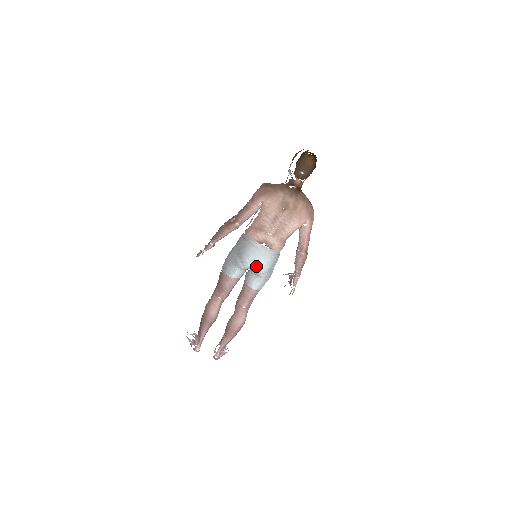
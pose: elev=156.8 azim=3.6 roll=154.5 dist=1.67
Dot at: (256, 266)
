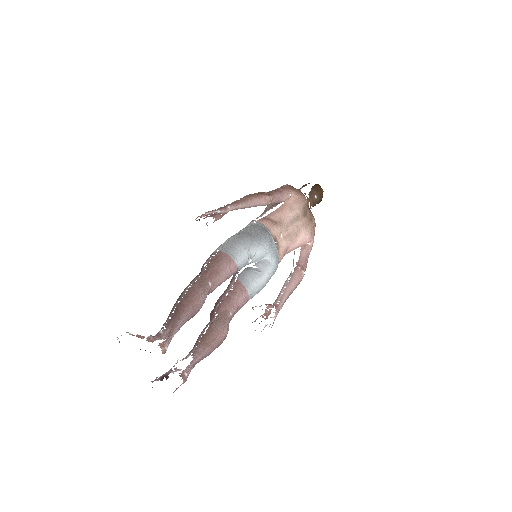
Dot at: (268, 258)
